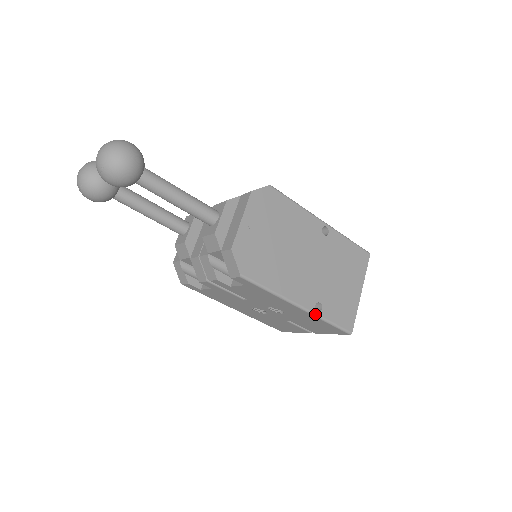
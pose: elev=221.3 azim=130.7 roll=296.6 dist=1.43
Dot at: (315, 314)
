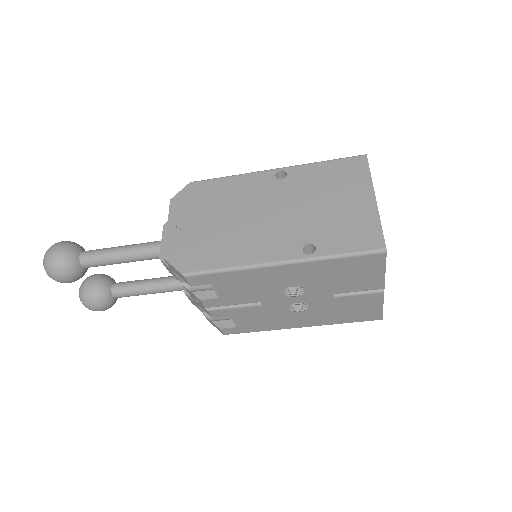
Dot at: (307, 259)
